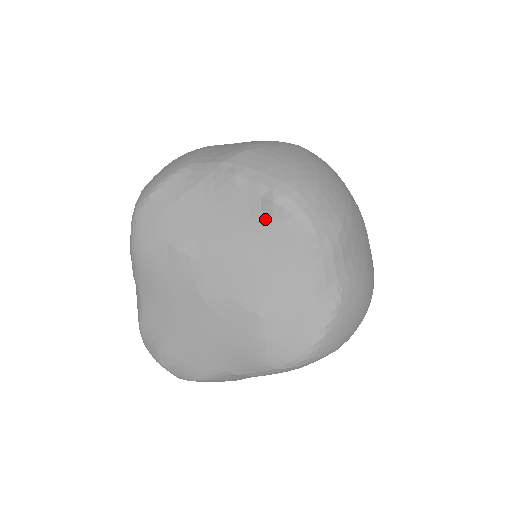
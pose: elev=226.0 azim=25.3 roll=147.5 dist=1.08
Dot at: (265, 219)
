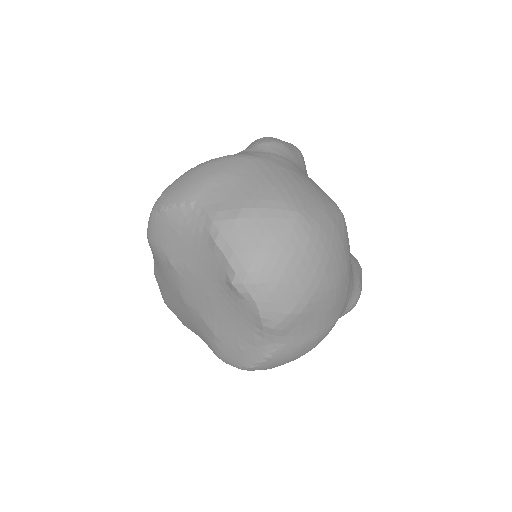
Dot at: (227, 288)
